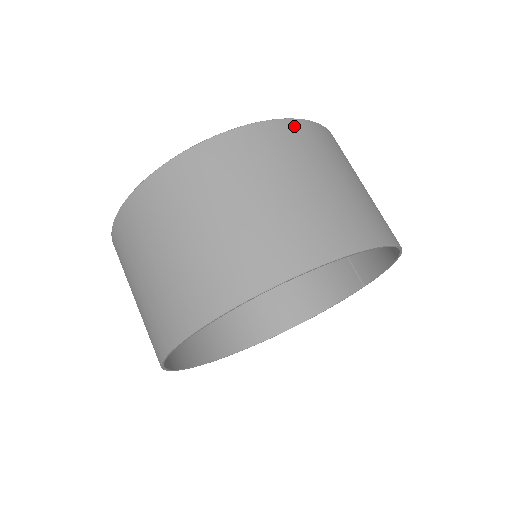
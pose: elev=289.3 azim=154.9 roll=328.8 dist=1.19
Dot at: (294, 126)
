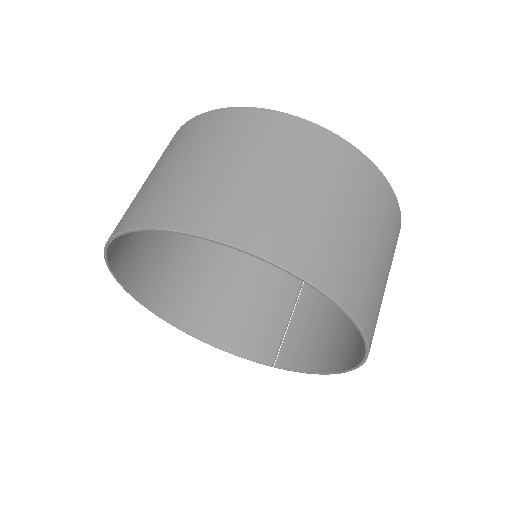
Dot at: (398, 217)
